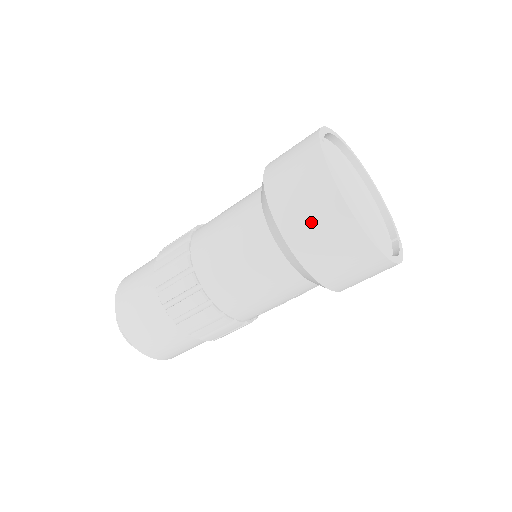
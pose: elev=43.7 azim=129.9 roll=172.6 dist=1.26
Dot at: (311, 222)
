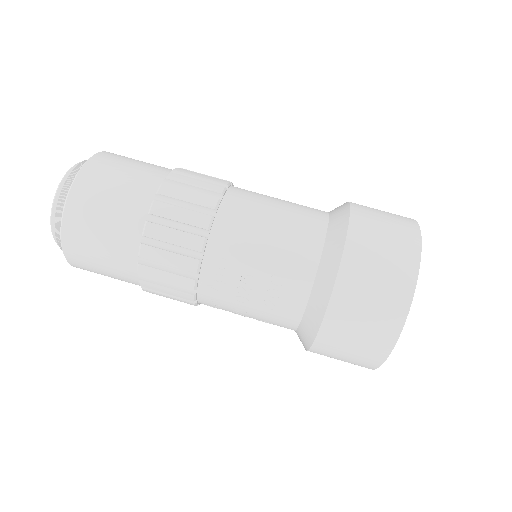
Dot at: (382, 216)
